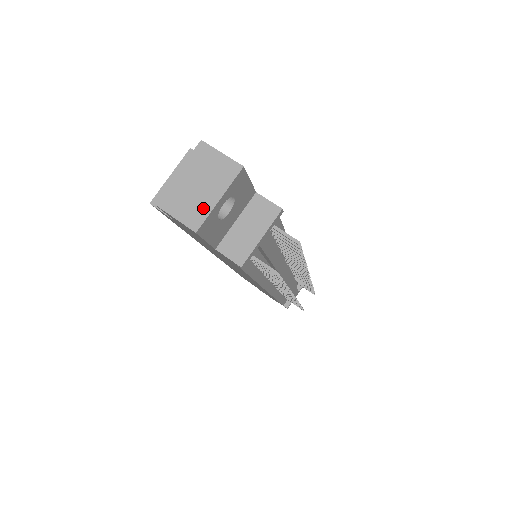
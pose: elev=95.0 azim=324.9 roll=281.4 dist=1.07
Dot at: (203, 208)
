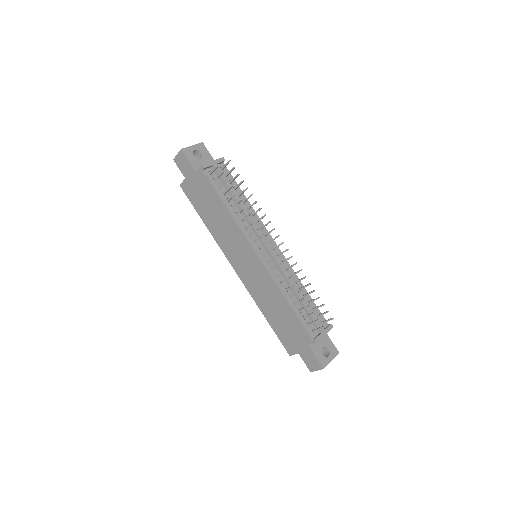
Dot at: (186, 149)
